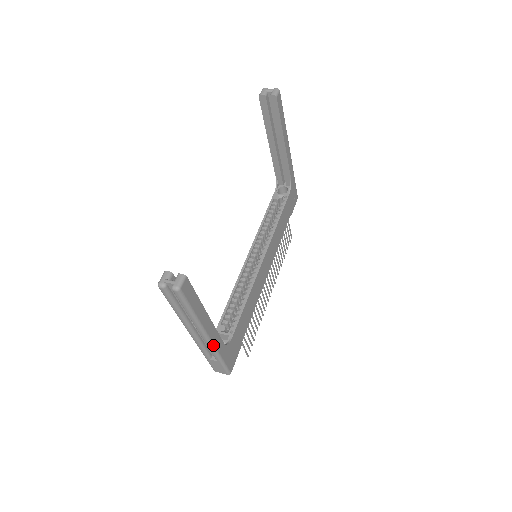
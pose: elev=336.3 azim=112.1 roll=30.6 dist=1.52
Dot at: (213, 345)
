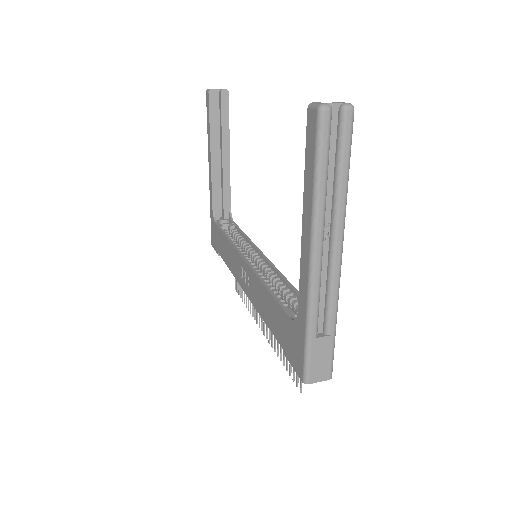
Dot at: (339, 281)
